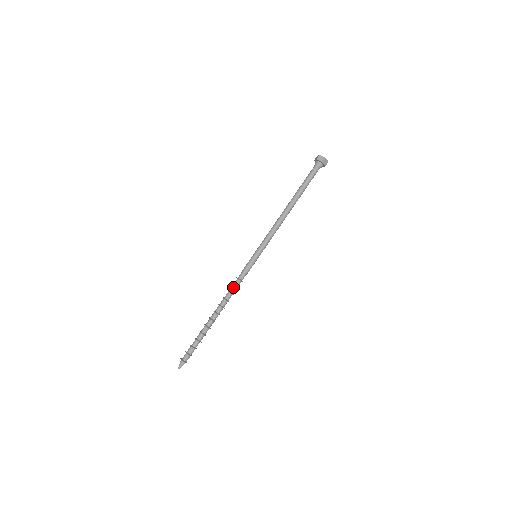
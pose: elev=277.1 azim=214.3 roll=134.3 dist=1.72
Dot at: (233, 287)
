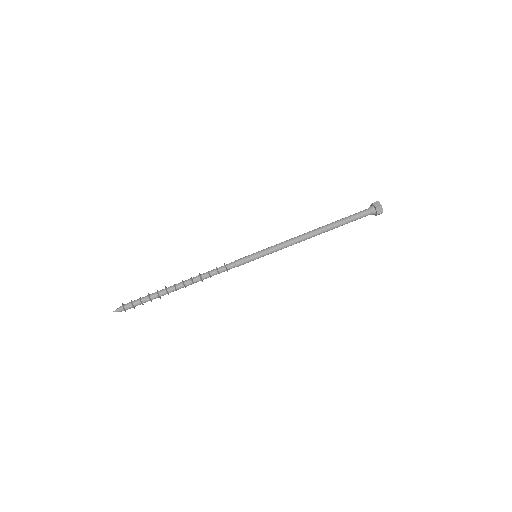
Dot at: (215, 270)
